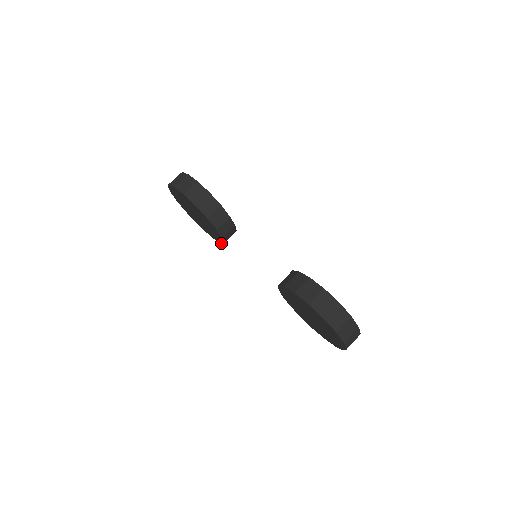
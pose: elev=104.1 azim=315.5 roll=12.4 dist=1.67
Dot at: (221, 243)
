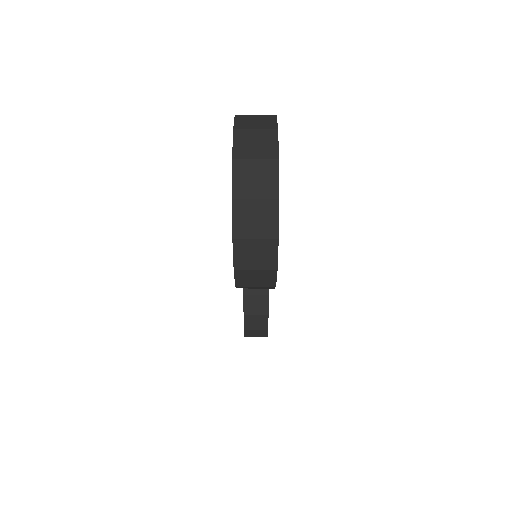
Dot at: (244, 311)
